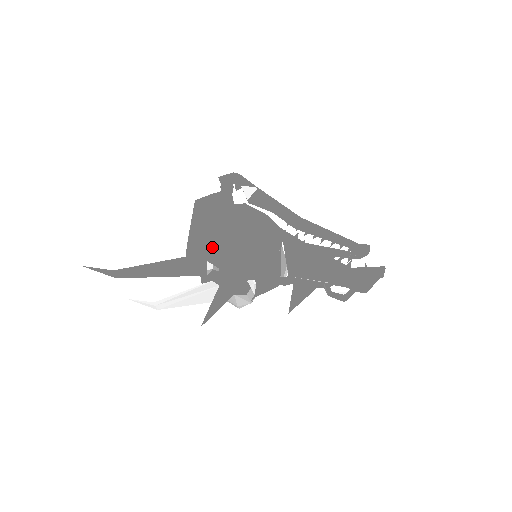
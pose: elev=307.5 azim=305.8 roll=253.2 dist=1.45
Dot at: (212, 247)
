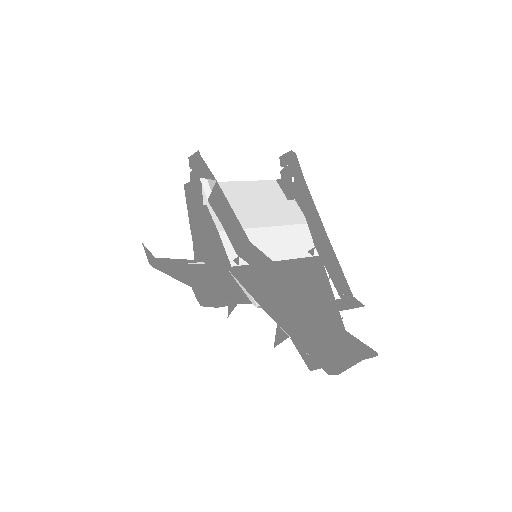
Dot at: (200, 250)
